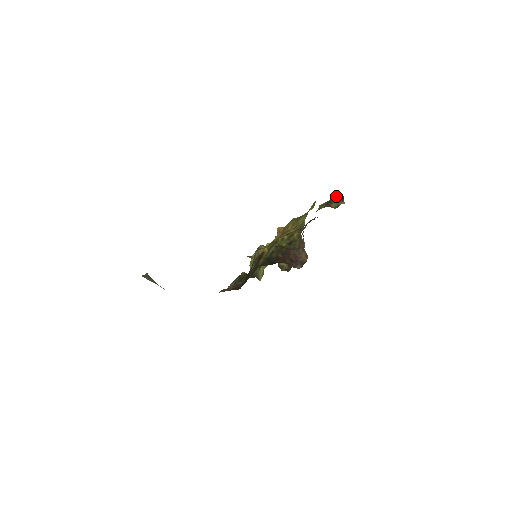
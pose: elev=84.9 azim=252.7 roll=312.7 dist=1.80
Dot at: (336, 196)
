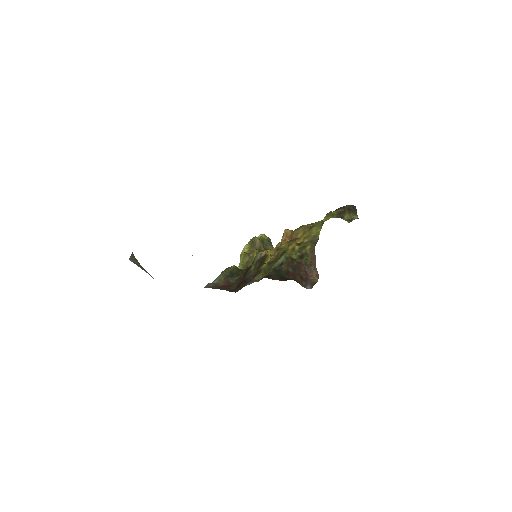
Dot at: (349, 206)
